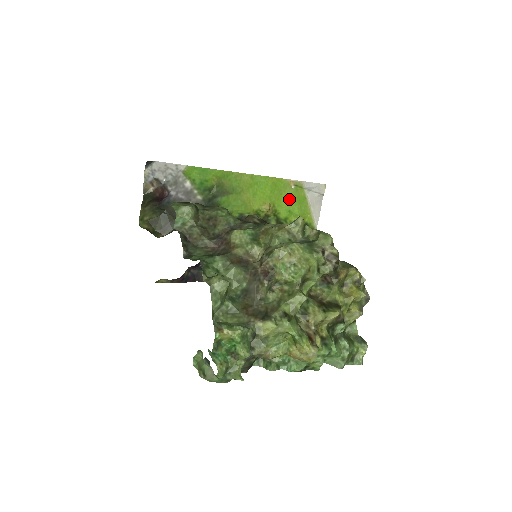
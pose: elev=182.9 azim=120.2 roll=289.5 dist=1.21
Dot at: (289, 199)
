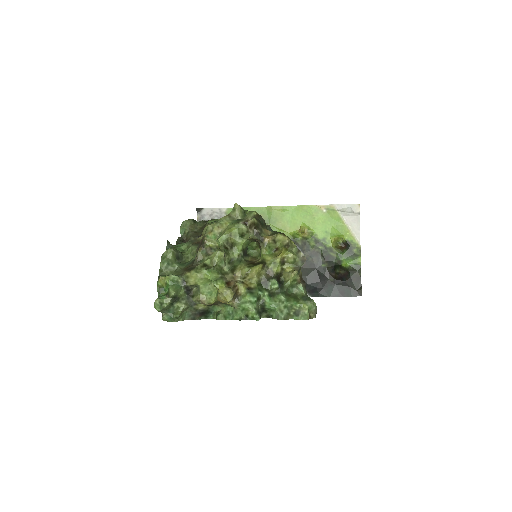
Dot at: (323, 221)
